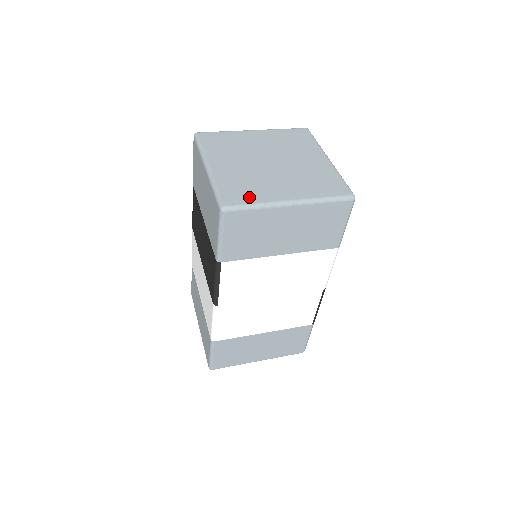
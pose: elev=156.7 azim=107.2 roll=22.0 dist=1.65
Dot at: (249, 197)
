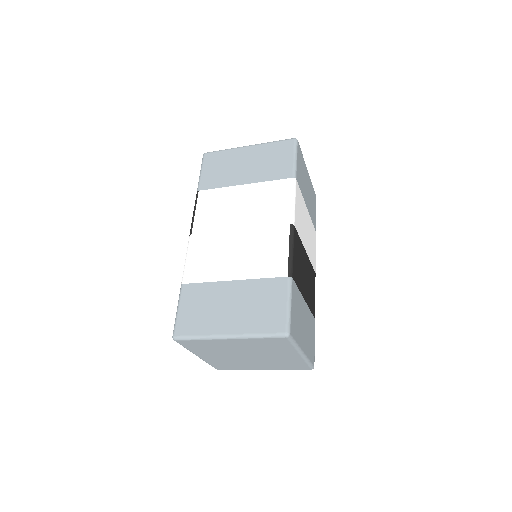
Dot at: occluded
